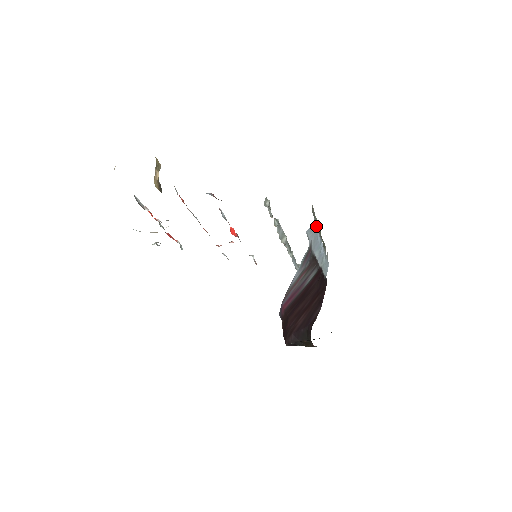
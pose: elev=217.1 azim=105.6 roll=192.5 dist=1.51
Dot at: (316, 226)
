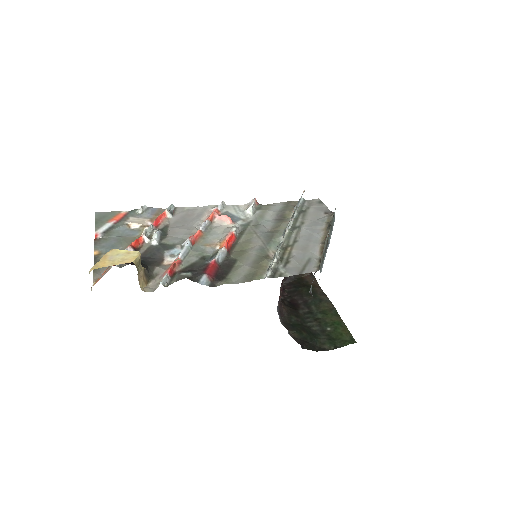
Dot at: (322, 266)
